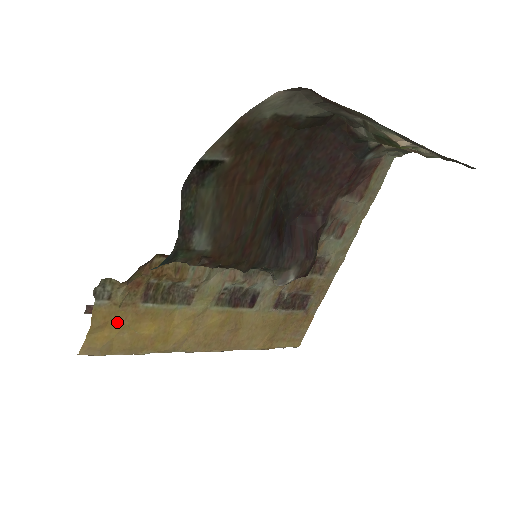
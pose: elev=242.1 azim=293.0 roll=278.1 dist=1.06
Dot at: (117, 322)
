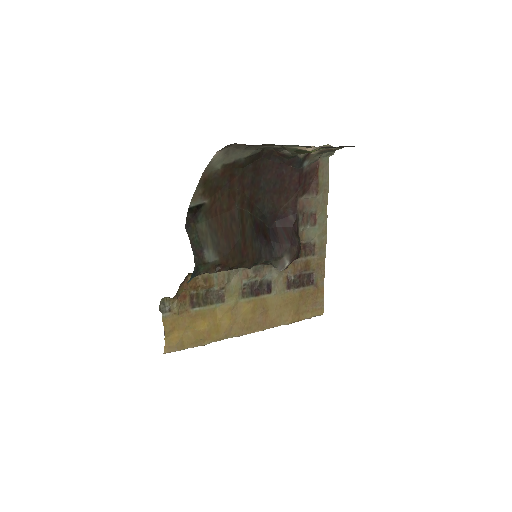
Dot at: (180, 325)
